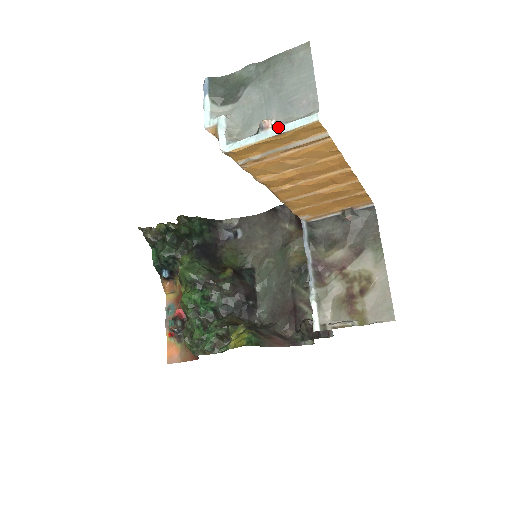
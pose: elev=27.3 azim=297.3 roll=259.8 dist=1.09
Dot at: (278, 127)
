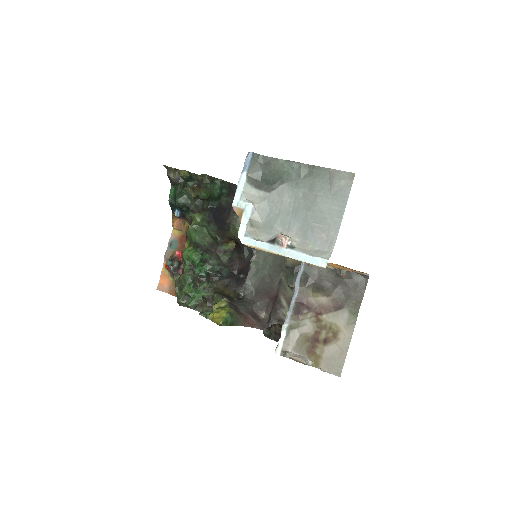
Dot at: (292, 250)
